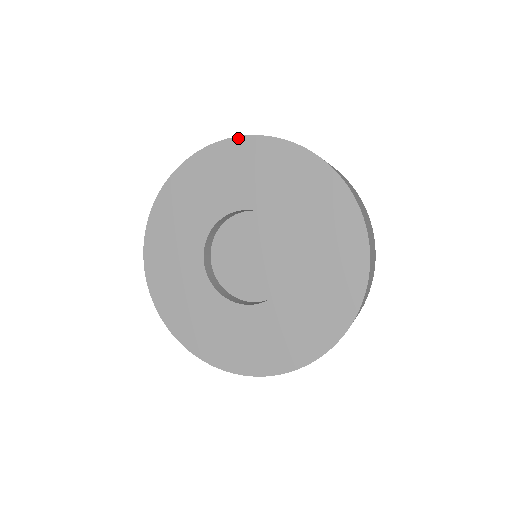
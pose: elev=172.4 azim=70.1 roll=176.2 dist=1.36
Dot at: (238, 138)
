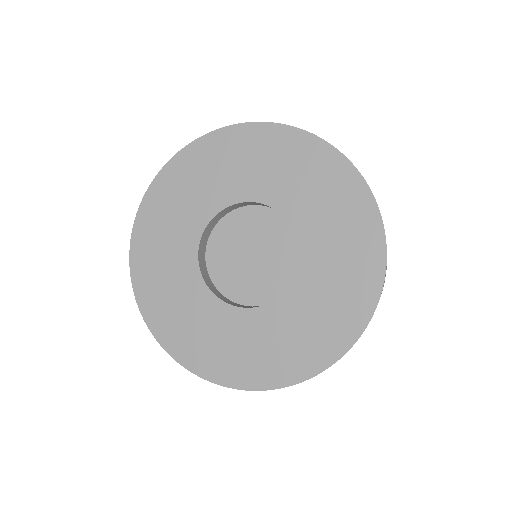
Dot at: (205, 136)
